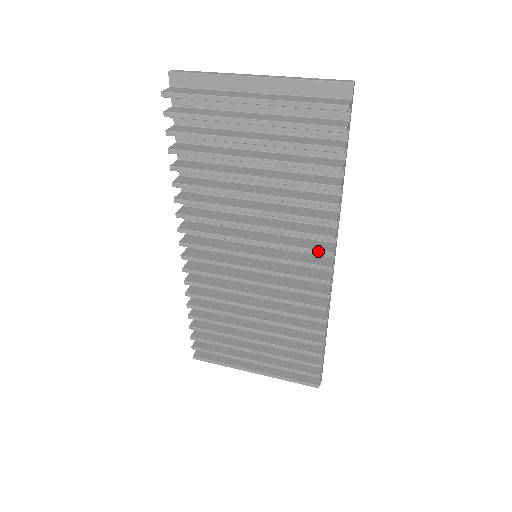
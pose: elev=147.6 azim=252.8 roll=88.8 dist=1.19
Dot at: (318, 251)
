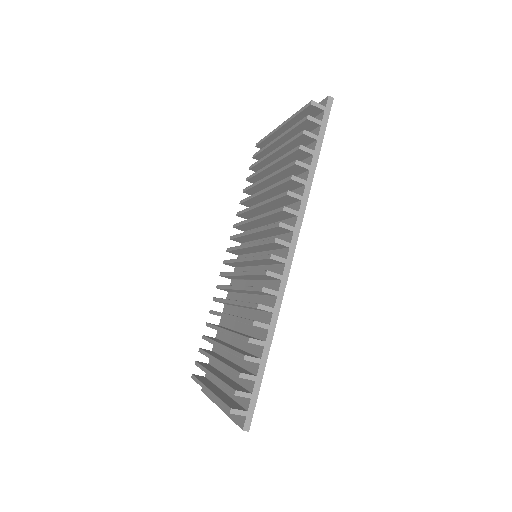
Dot at: (274, 224)
